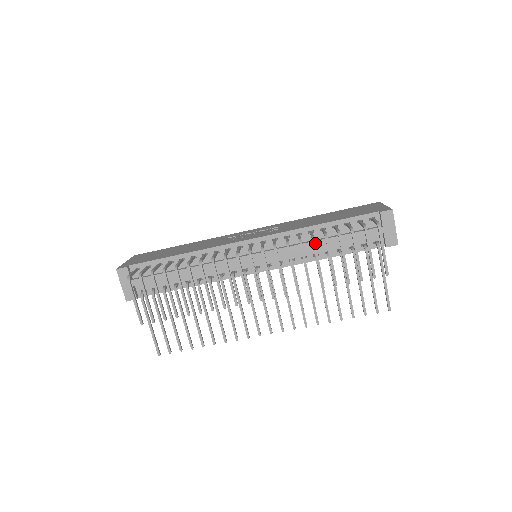
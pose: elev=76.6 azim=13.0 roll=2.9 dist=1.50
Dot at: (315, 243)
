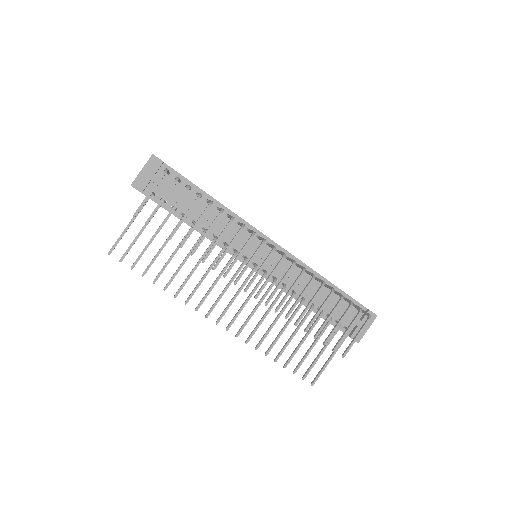
Dot at: occluded
